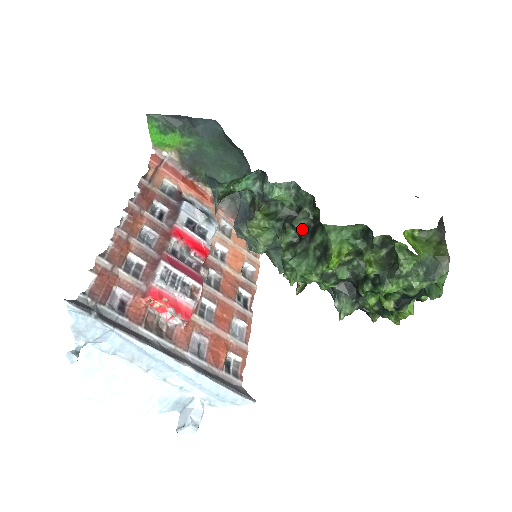
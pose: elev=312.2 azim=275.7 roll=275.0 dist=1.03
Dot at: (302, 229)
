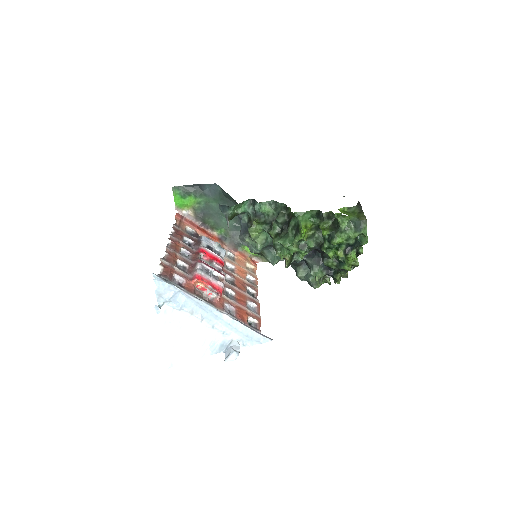
Dot at: (282, 223)
